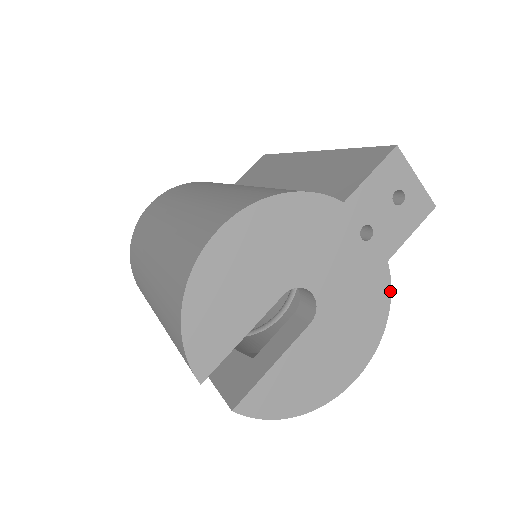
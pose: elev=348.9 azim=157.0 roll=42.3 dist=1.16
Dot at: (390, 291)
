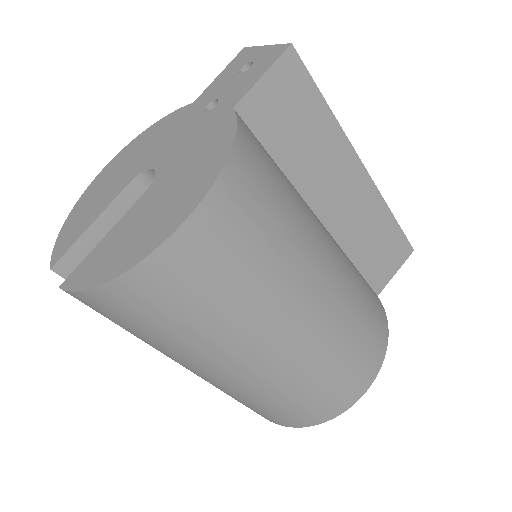
Dot at: (236, 126)
